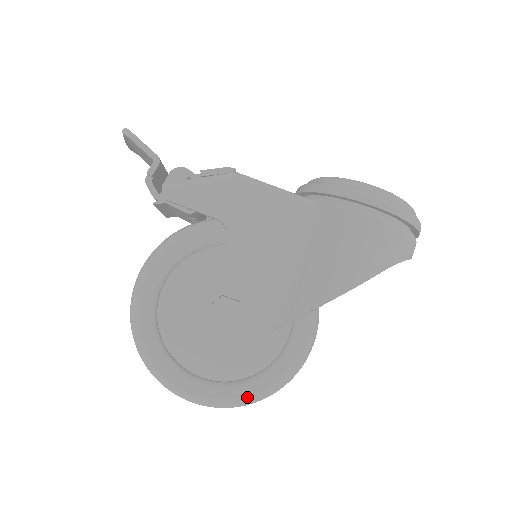
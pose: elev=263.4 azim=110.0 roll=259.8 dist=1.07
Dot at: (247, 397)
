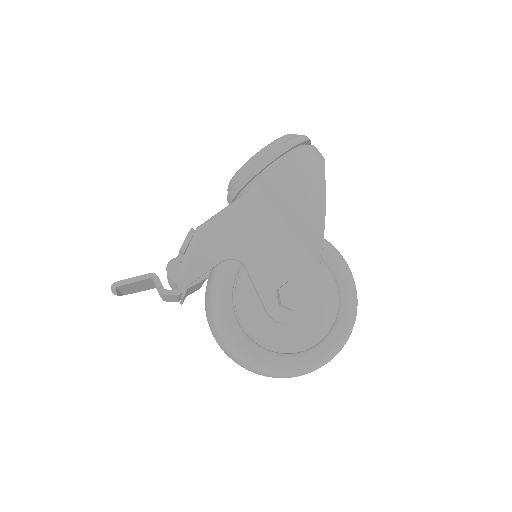
Dot at: (351, 319)
